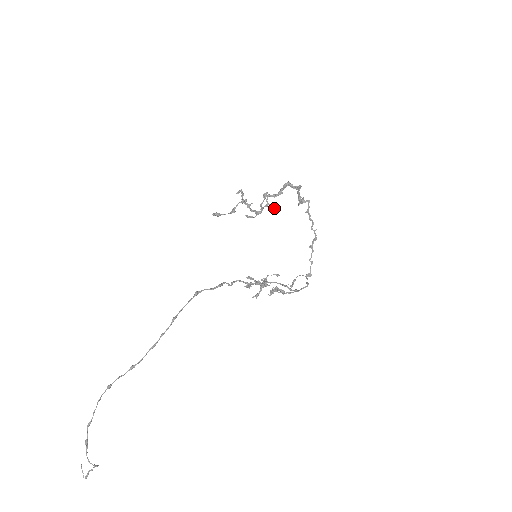
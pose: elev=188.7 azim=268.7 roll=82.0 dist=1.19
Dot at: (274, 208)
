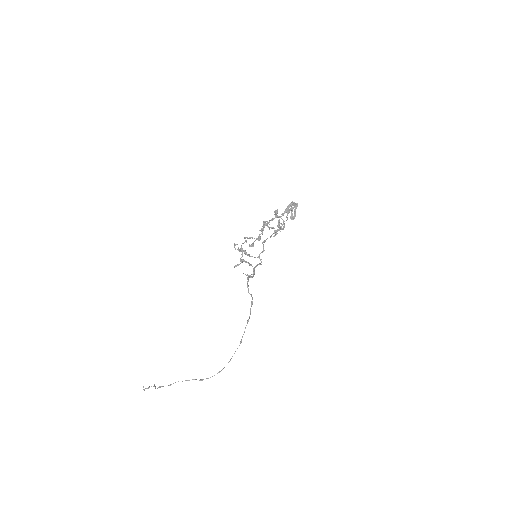
Dot at: (279, 225)
